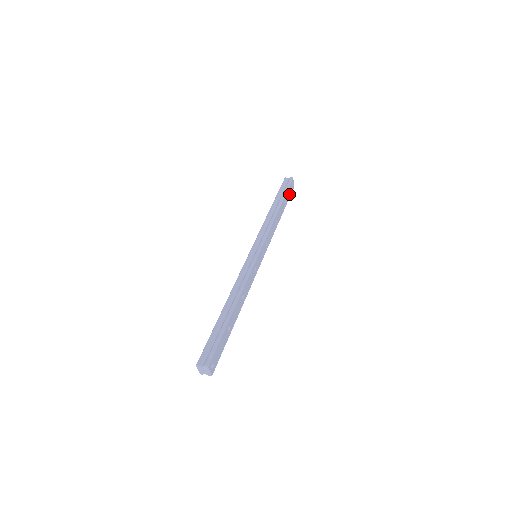
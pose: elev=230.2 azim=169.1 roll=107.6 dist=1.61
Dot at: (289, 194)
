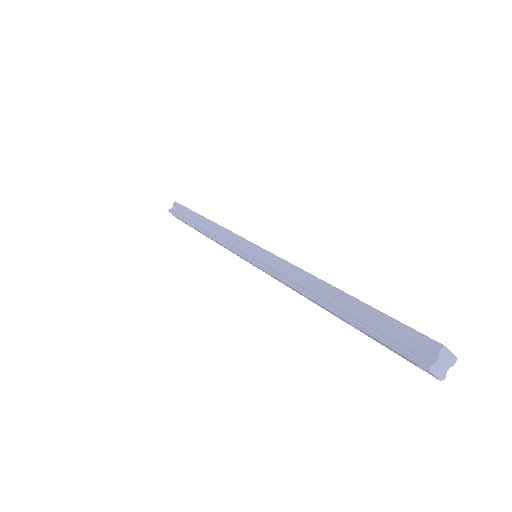
Dot at: occluded
